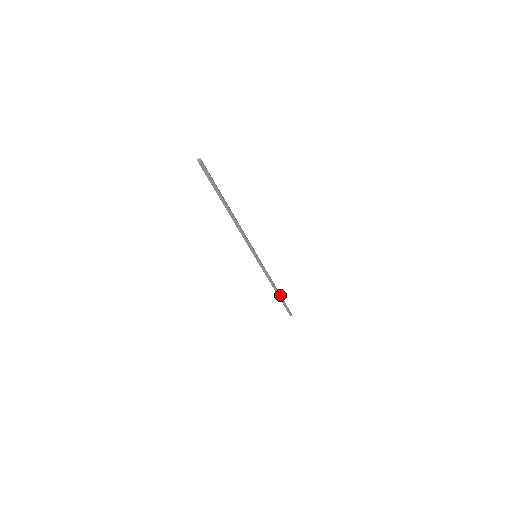
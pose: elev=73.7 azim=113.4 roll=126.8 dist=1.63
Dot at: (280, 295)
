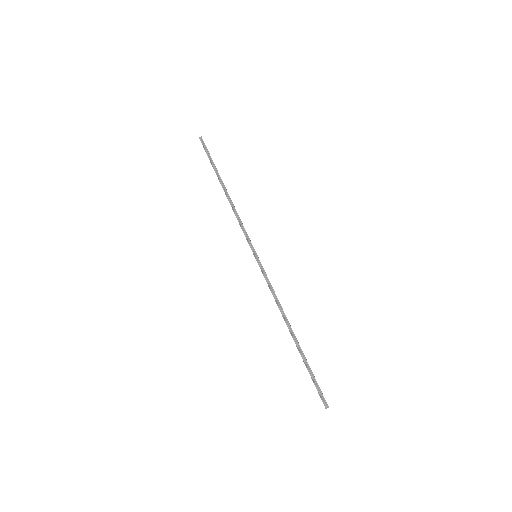
Dot at: (298, 343)
